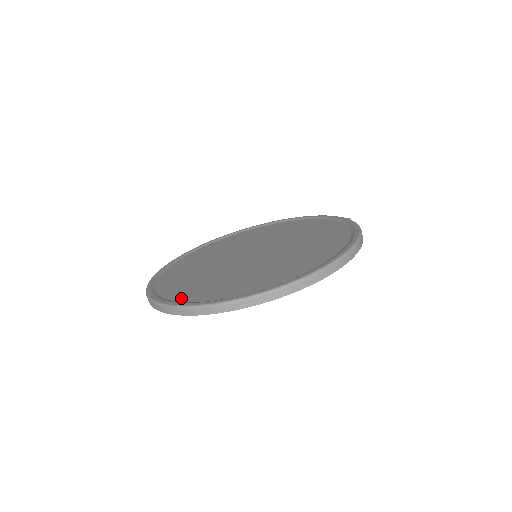
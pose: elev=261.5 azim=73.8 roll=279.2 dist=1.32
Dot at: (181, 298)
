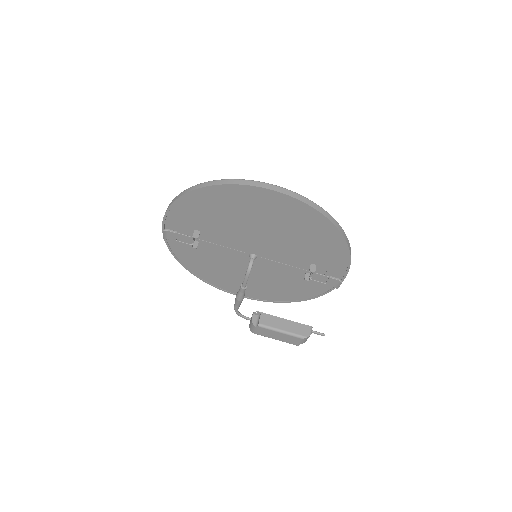
Dot at: occluded
